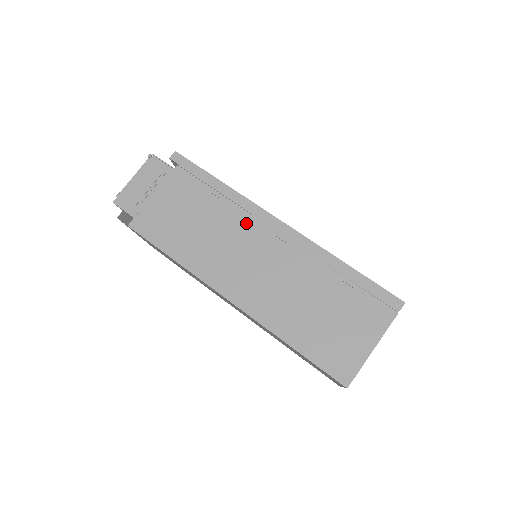
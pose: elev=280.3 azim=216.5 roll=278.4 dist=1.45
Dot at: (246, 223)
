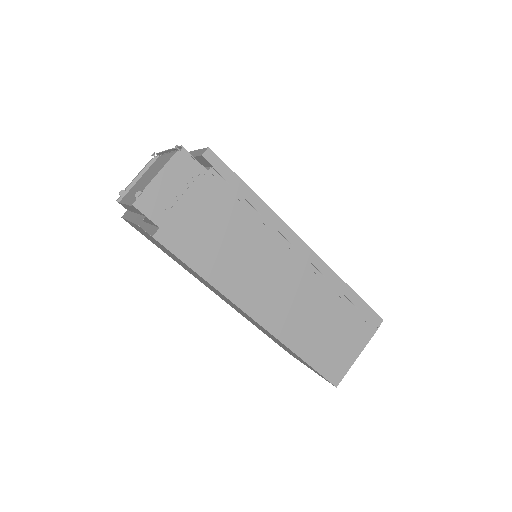
Dot at: (277, 245)
